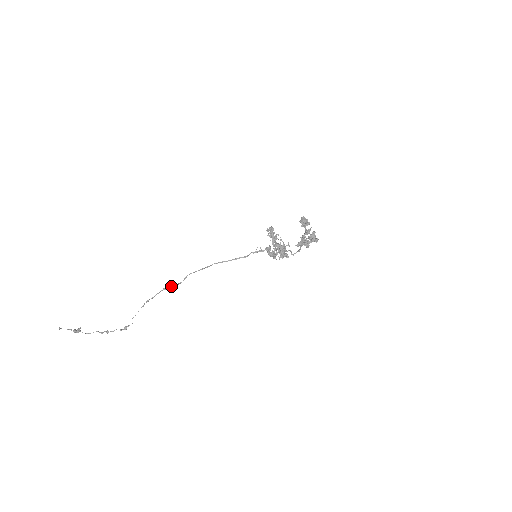
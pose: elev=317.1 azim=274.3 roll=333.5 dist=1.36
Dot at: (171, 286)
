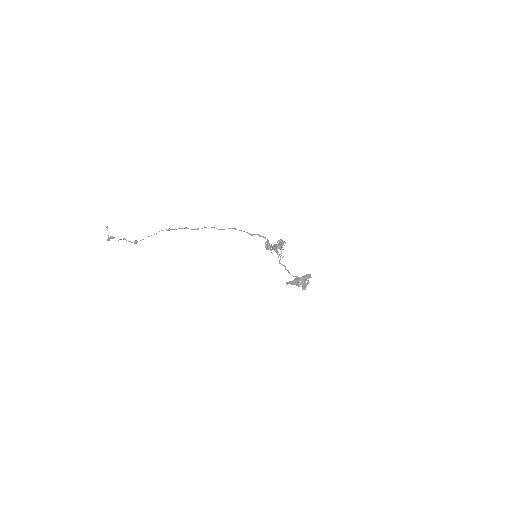
Dot at: (192, 229)
